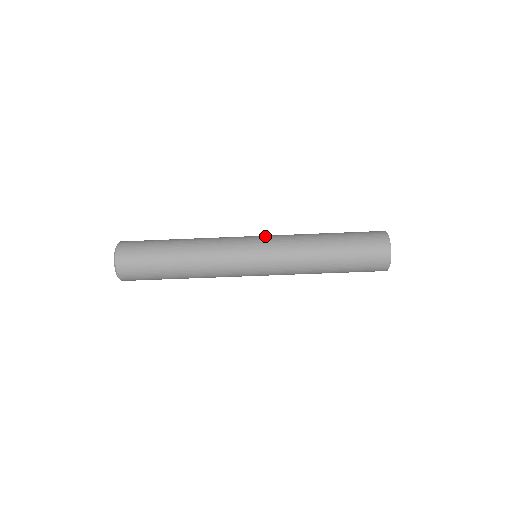
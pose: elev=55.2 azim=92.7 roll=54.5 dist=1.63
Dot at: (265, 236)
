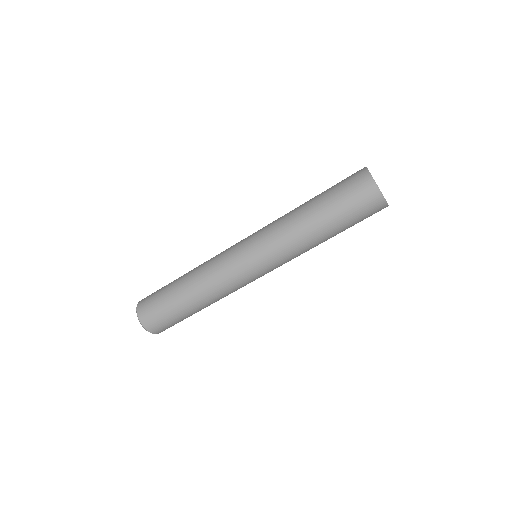
Dot at: occluded
